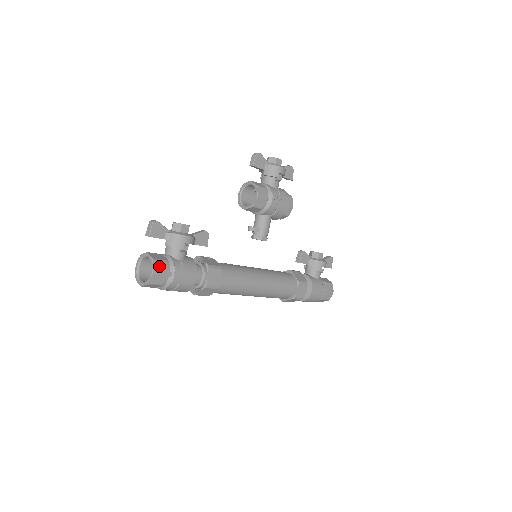
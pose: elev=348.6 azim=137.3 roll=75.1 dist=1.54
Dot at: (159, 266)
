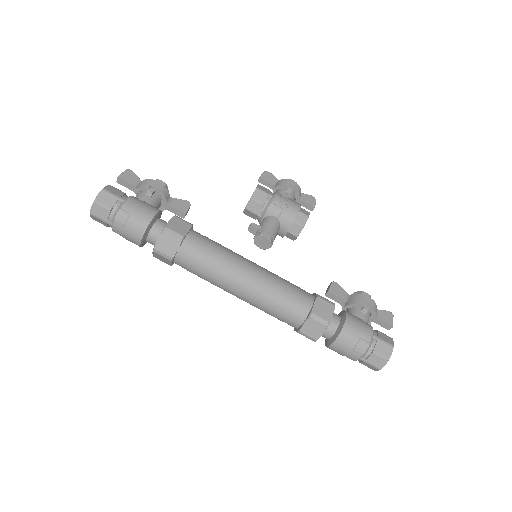
Dot at: (113, 190)
